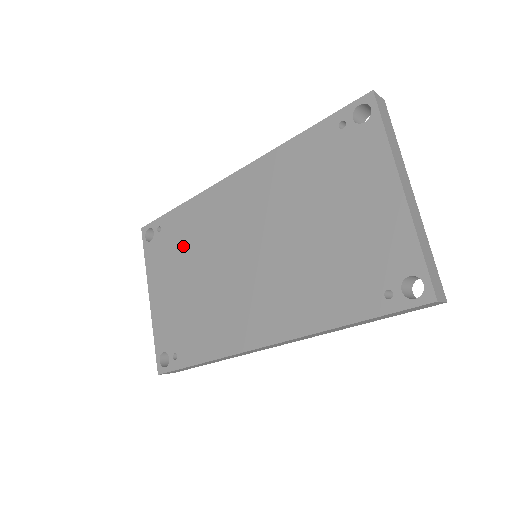
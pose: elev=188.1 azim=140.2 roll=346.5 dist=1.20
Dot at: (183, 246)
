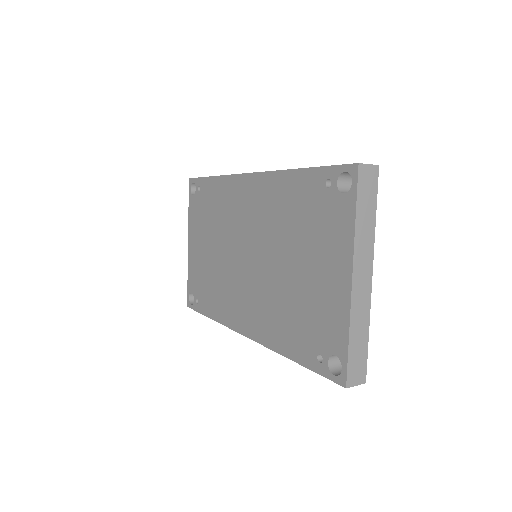
Dot at: (211, 216)
